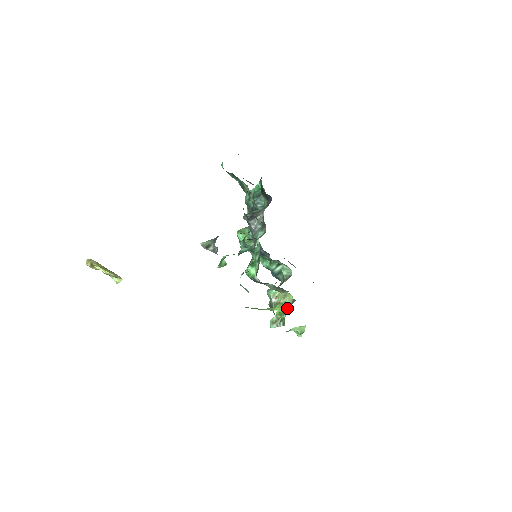
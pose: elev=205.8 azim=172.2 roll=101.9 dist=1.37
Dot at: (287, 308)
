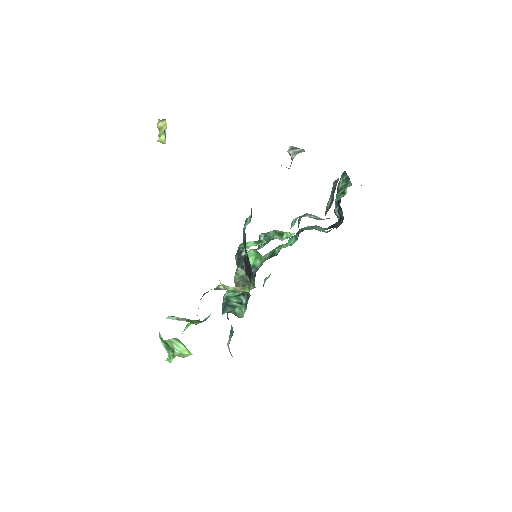
Dot at: (236, 288)
